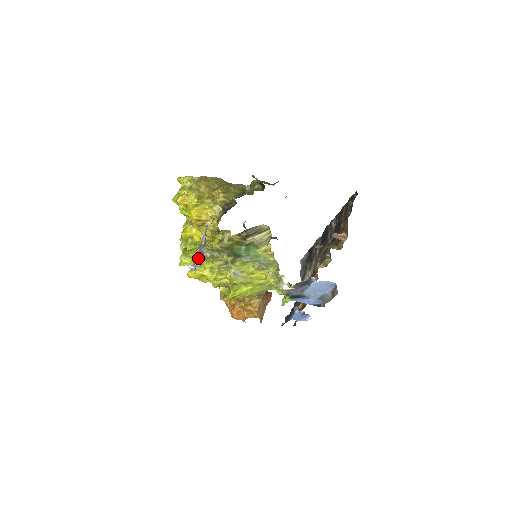
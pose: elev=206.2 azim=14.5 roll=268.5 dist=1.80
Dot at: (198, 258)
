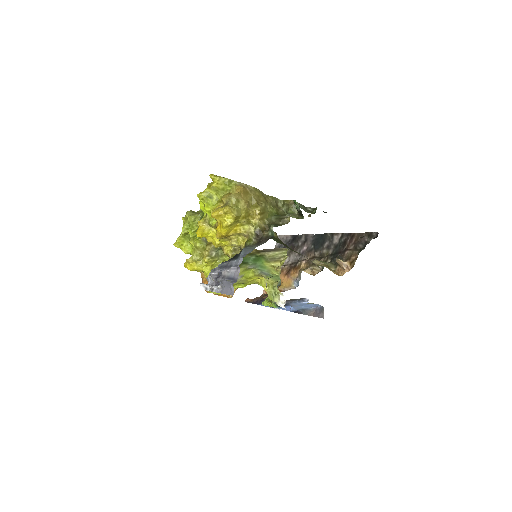
Dot at: (219, 284)
